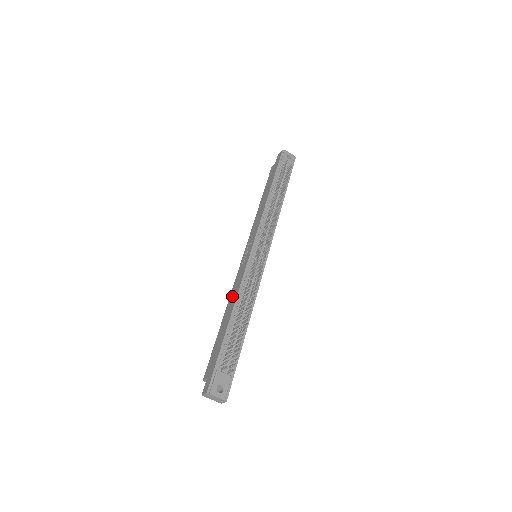
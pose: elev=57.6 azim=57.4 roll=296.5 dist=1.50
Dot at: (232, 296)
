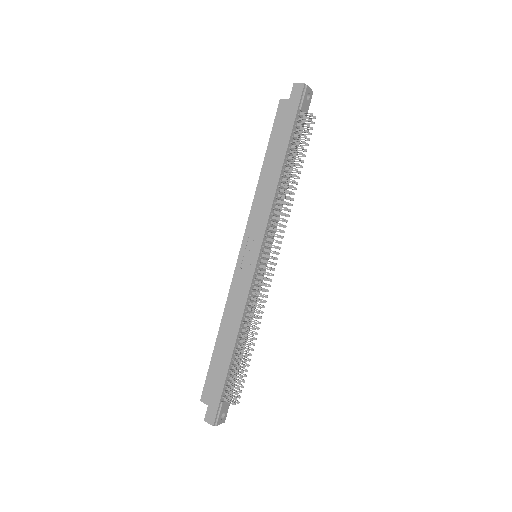
Dot at: (231, 312)
